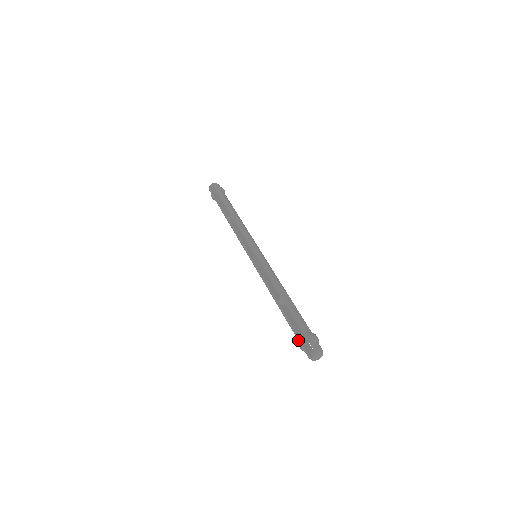
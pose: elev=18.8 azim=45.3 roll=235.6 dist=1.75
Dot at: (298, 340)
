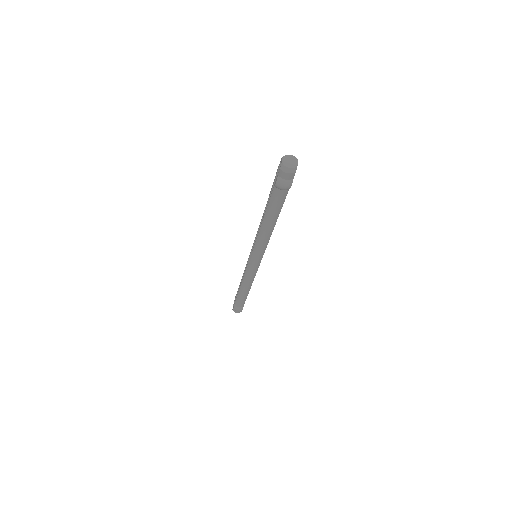
Dot at: (274, 186)
